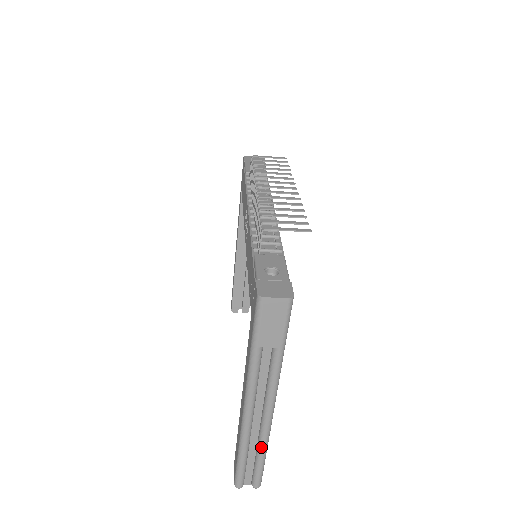
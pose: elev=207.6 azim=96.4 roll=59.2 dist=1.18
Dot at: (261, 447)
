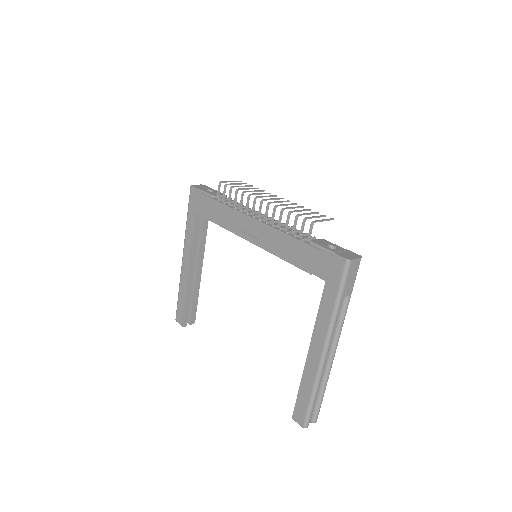
Dot at: (326, 382)
